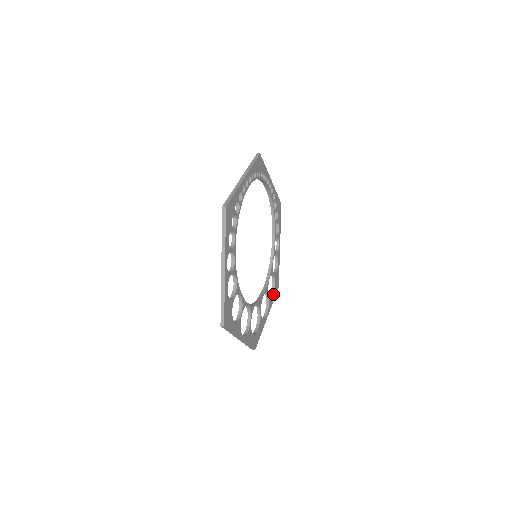
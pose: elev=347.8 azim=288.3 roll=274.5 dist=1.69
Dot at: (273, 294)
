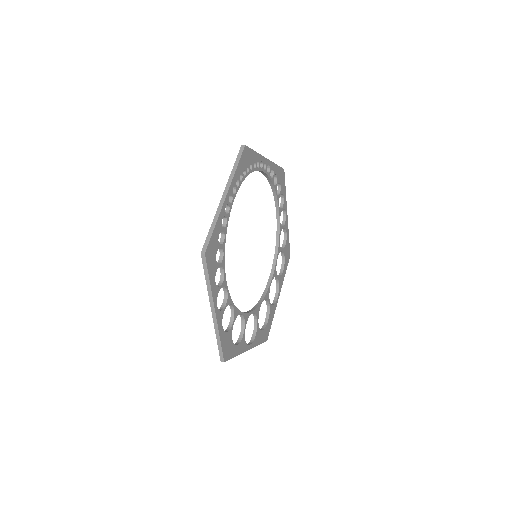
Dot at: (284, 269)
